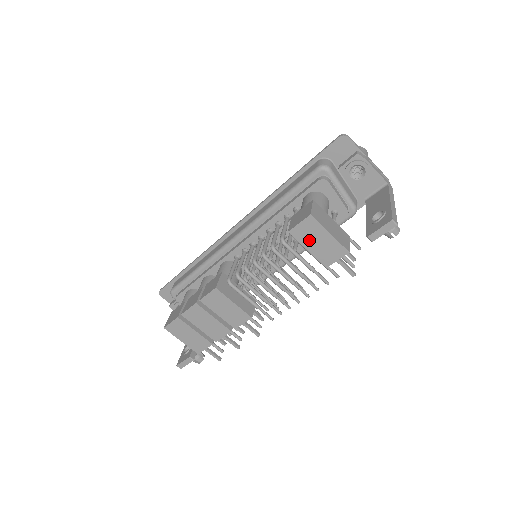
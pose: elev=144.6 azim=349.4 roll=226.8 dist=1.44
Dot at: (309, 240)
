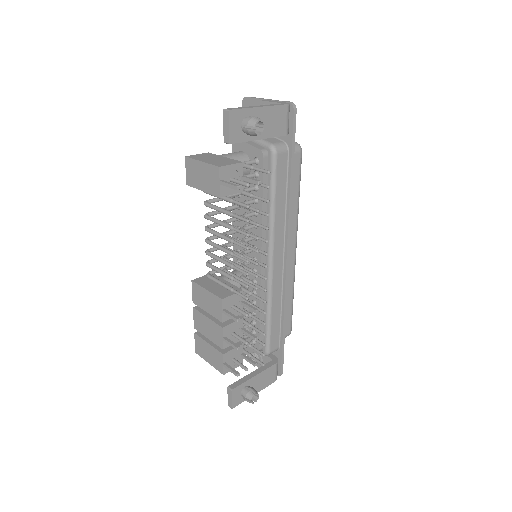
Dot at: (198, 180)
